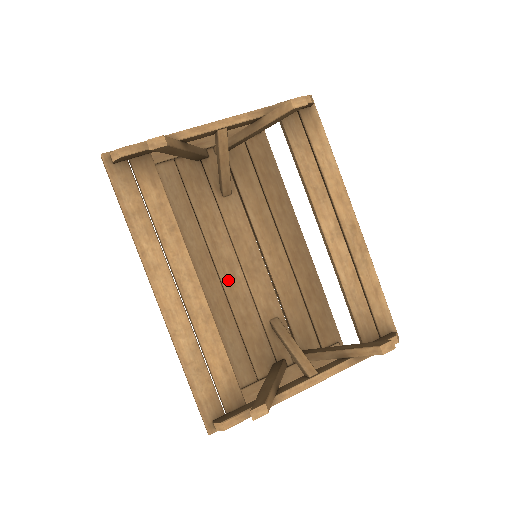
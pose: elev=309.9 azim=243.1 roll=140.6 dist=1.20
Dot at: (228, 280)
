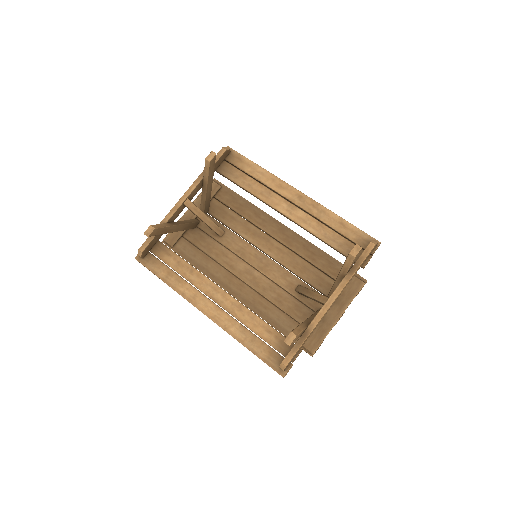
Dot at: (253, 282)
